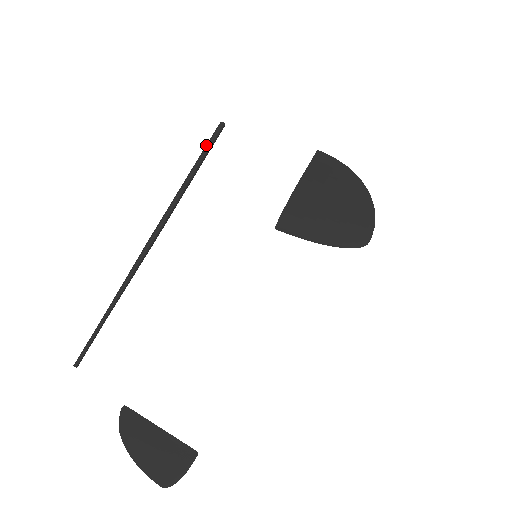
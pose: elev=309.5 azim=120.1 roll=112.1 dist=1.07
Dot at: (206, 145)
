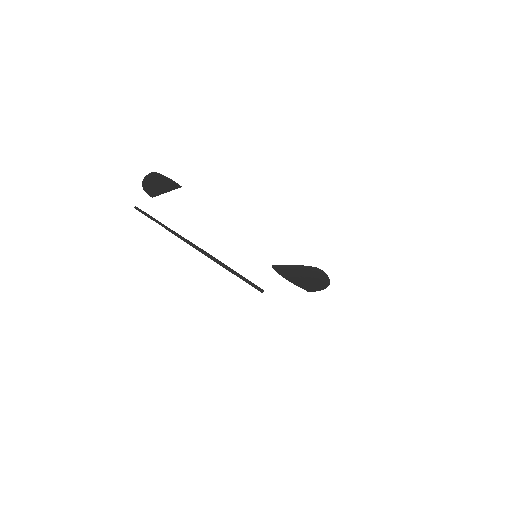
Dot at: (251, 282)
